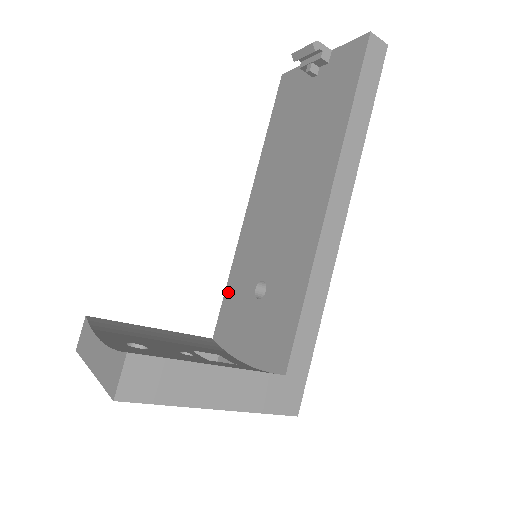
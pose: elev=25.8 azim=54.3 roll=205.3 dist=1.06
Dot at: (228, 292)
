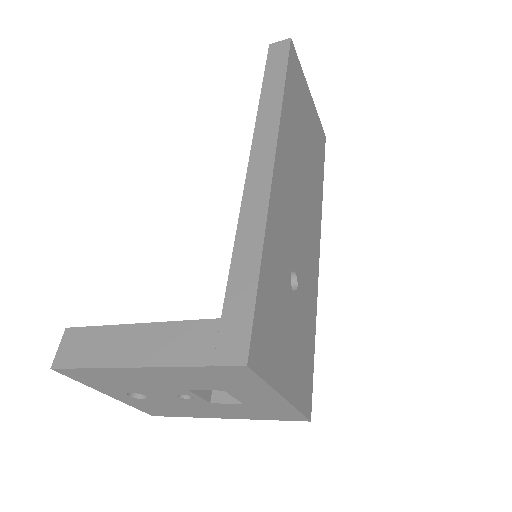
Dot at: occluded
